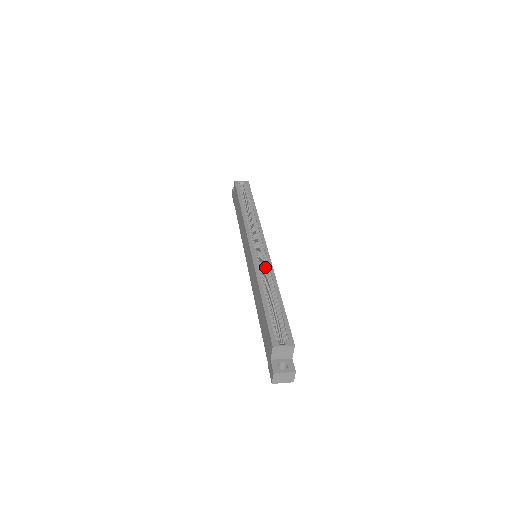
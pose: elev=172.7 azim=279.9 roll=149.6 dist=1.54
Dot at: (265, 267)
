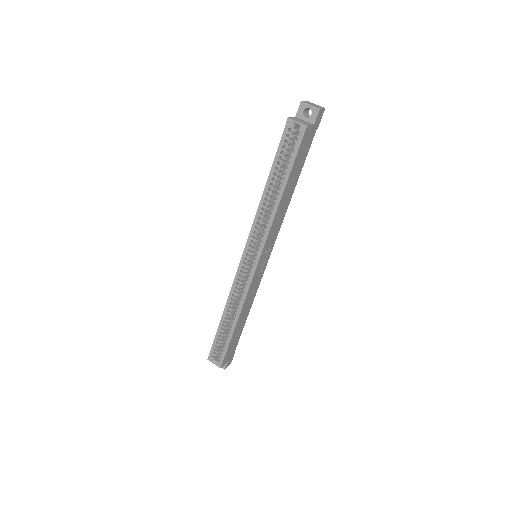
Dot at: (244, 288)
